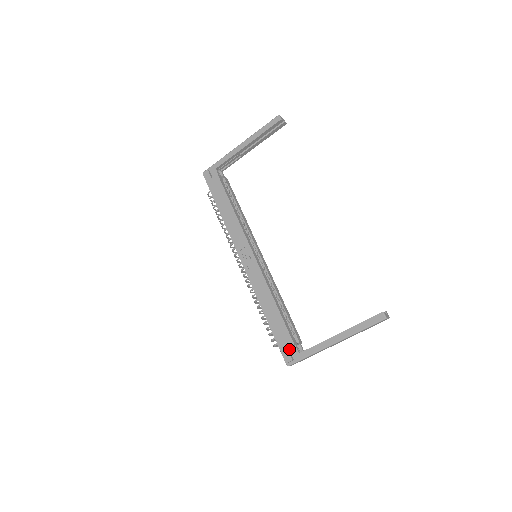
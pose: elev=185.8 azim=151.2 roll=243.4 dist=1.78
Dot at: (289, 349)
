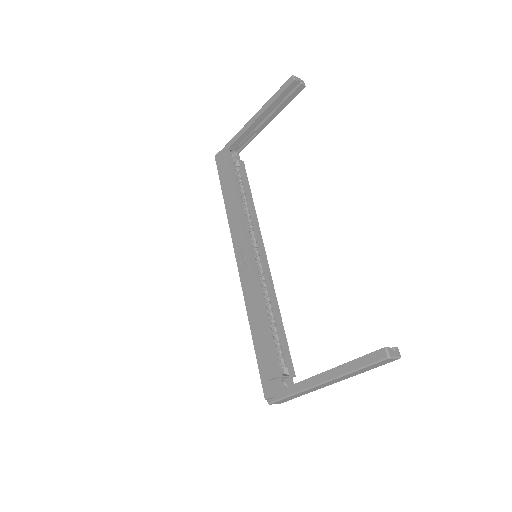
Dot at: (272, 381)
